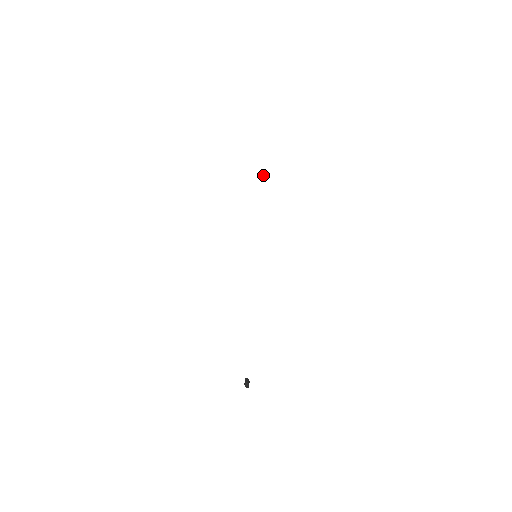
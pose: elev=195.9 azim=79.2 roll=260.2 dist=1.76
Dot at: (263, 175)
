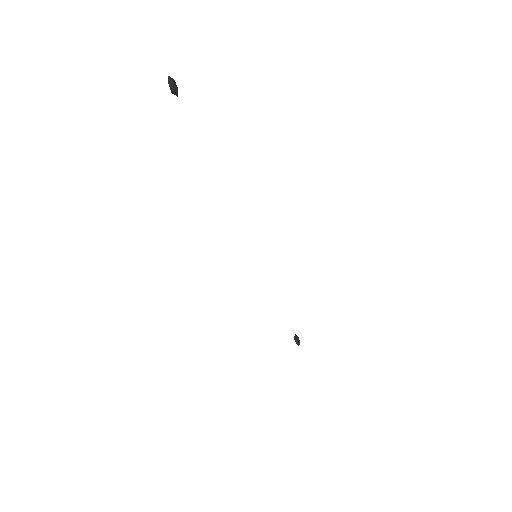
Dot at: (299, 341)
